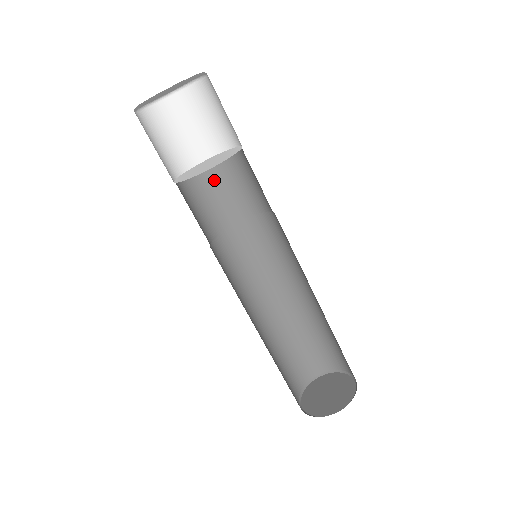
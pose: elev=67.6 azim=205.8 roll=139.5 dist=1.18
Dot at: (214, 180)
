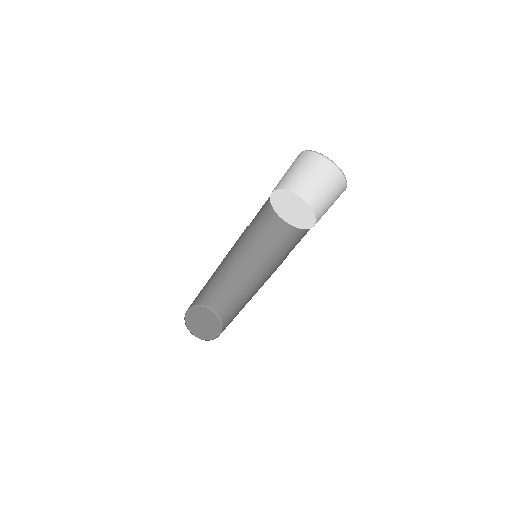
Dot at: occluded
